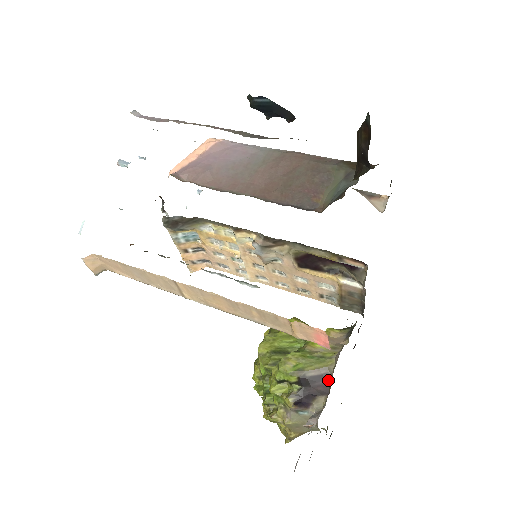
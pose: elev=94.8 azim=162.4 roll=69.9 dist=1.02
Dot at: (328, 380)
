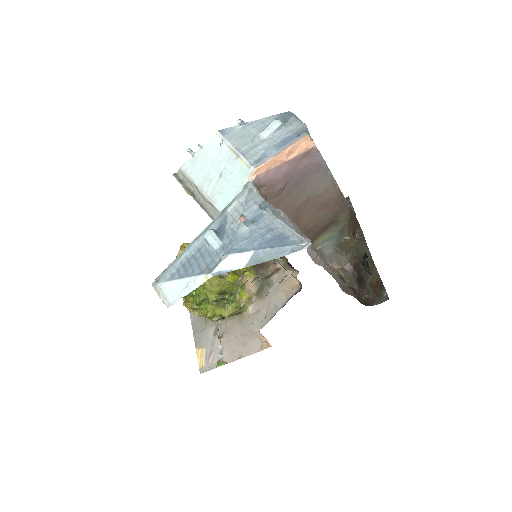
Dot at: (237, 314)
